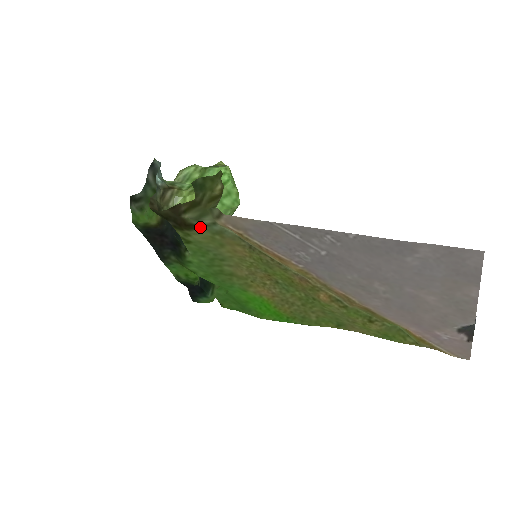
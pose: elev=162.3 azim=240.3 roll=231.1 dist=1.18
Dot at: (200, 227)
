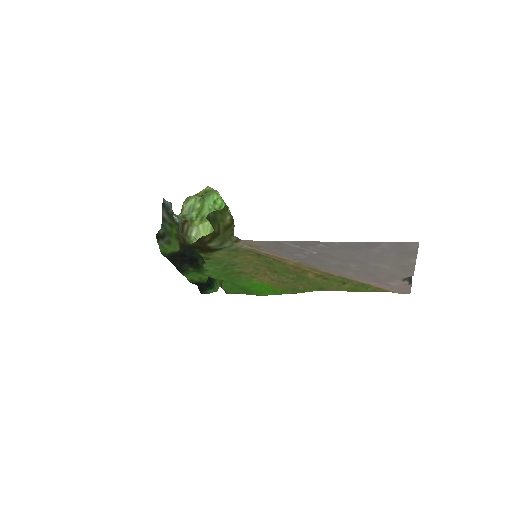
Dot at: (221, 249)
